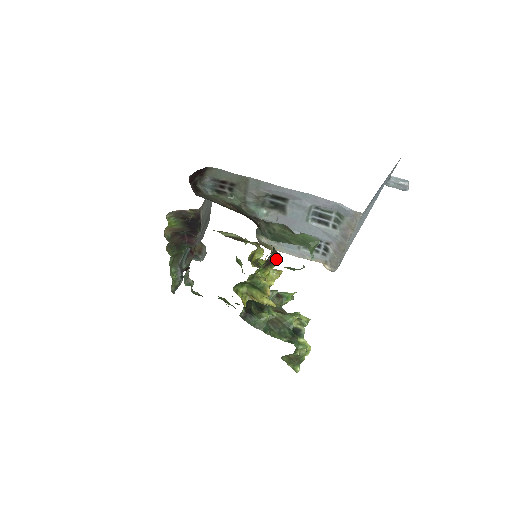
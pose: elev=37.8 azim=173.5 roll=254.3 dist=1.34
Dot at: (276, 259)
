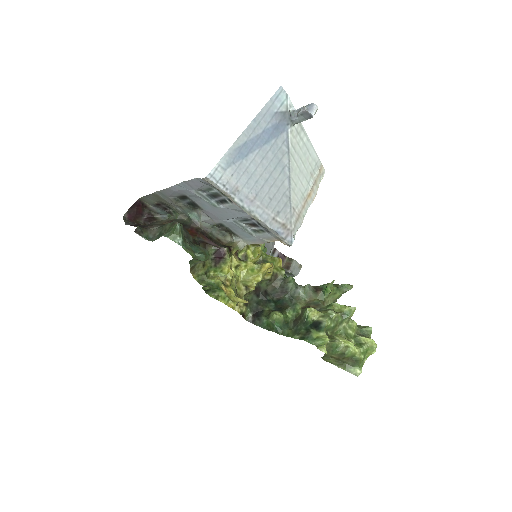
Dot at: (222, 254)
